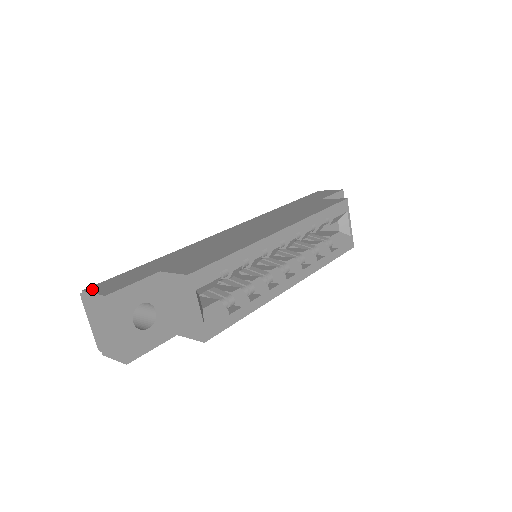
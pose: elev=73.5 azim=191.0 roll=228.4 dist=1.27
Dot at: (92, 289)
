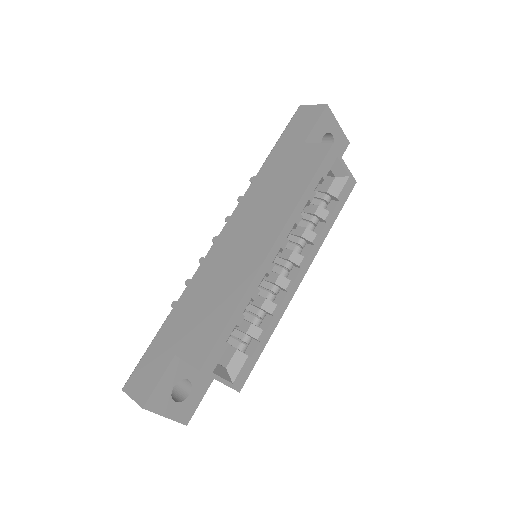
Dot at: (129, 389)
